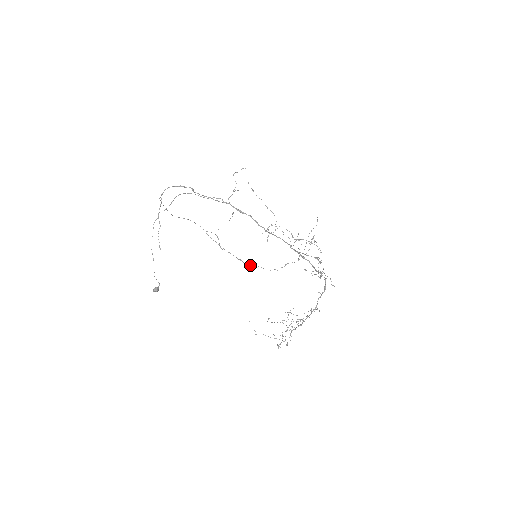
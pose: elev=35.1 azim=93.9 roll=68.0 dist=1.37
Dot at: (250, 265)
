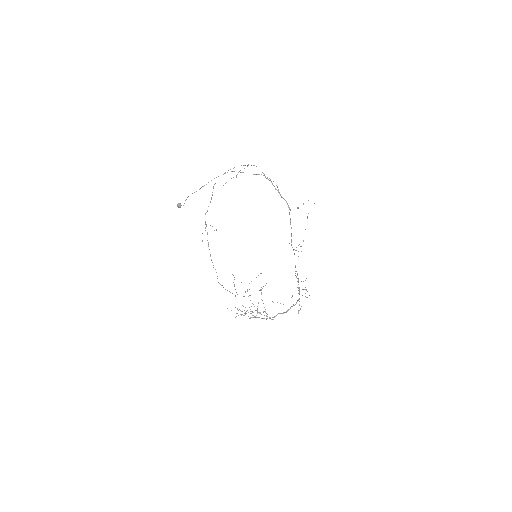
Dot at: occluded
